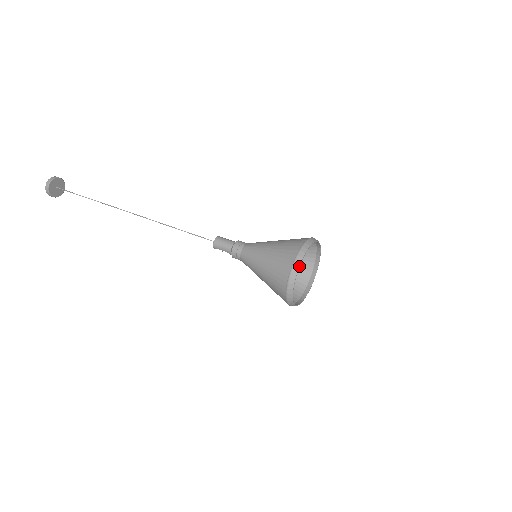
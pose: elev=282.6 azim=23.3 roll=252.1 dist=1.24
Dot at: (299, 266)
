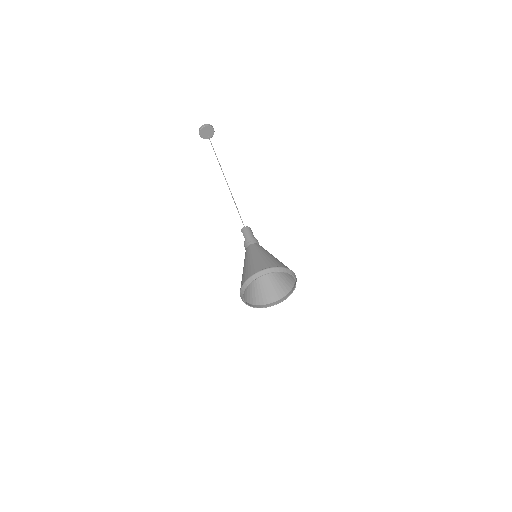
Dot at: (272, 272)
